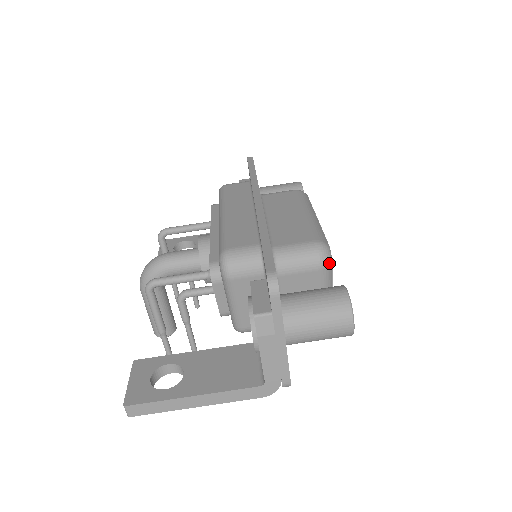
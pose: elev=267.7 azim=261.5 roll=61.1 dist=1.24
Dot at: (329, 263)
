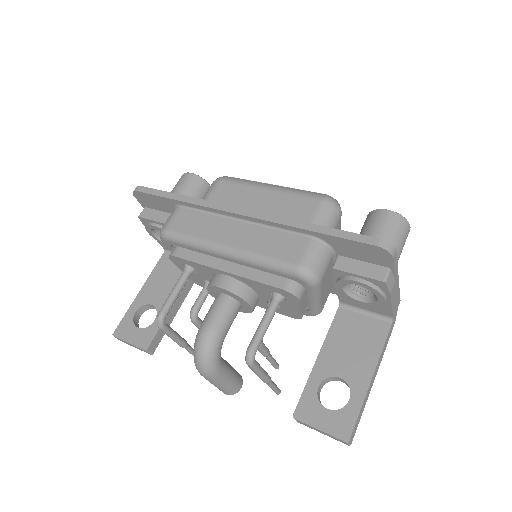
Dot at: occluded
